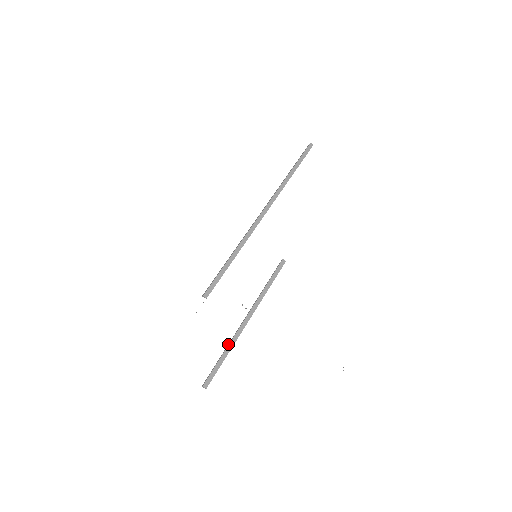
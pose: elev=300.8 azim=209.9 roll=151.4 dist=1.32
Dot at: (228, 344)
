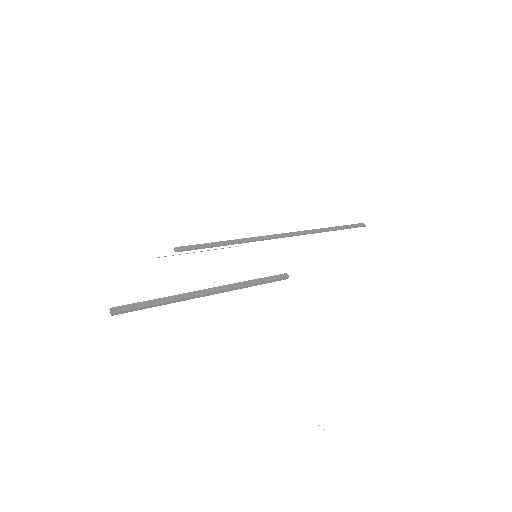
Dot at: (172, 296)
